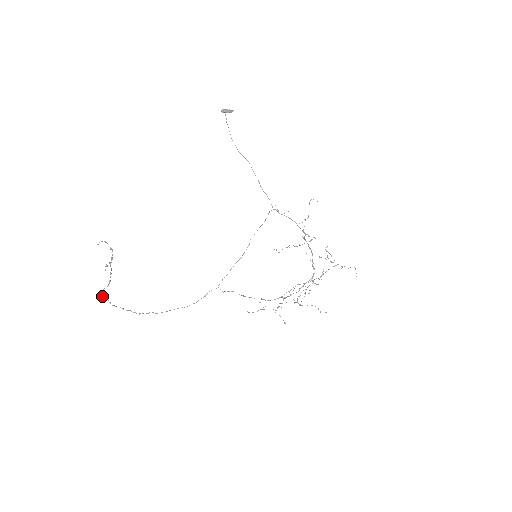
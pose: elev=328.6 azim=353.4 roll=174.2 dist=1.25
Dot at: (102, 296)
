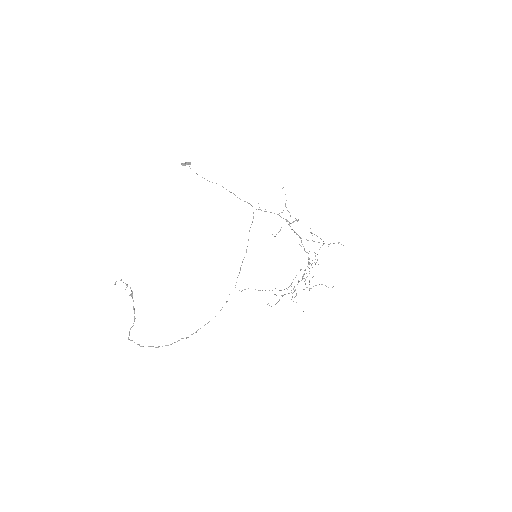
Dot at: occluded
